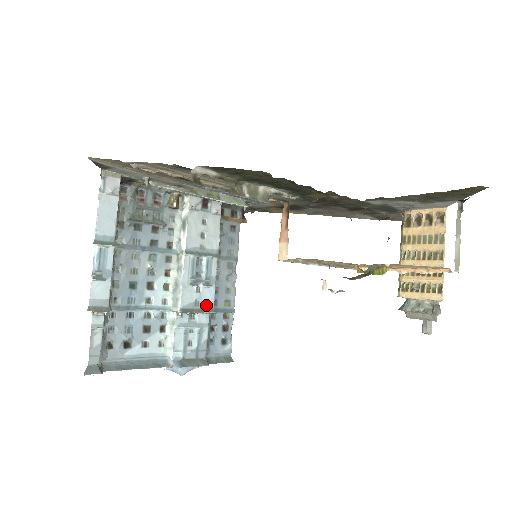
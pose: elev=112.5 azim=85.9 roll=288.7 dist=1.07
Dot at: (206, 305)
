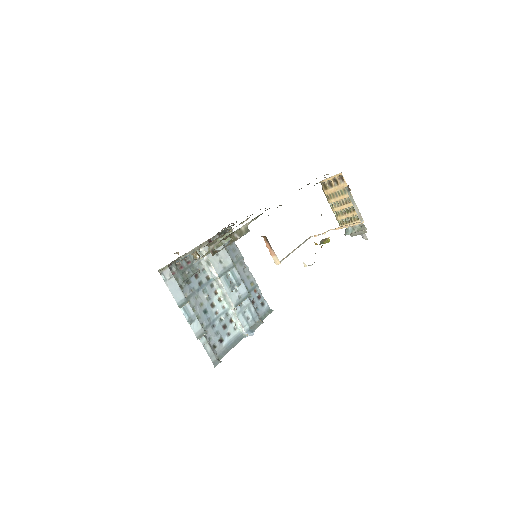
Dot at: (244, 295)
